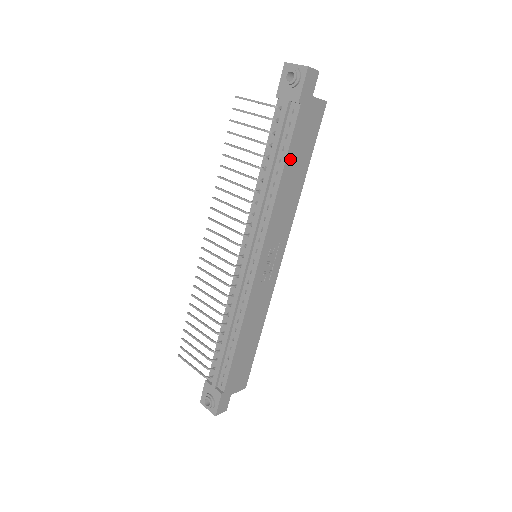
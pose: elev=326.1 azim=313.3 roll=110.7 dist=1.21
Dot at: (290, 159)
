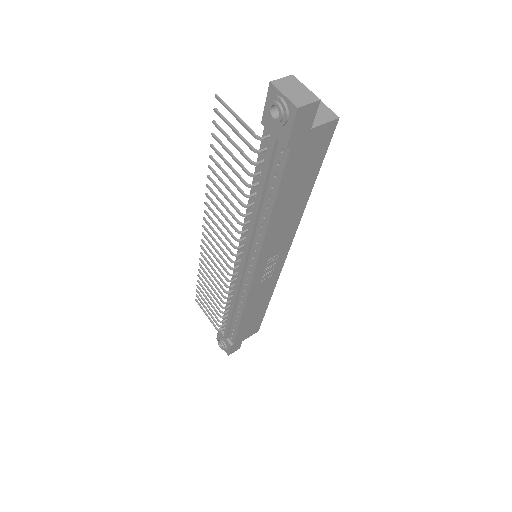
Dot at: (282, 195)
